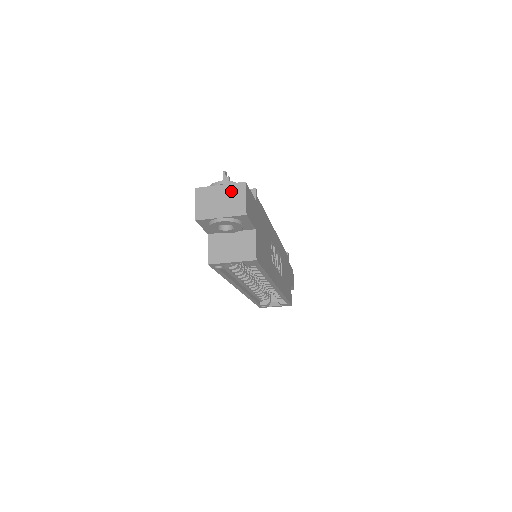
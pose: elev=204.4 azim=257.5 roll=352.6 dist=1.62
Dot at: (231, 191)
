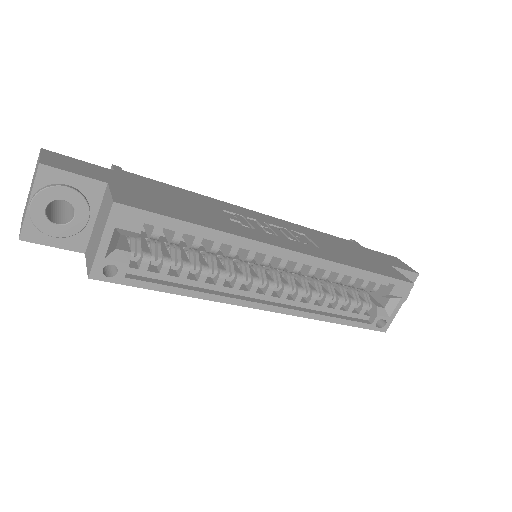
Dot at: (34, 173)
